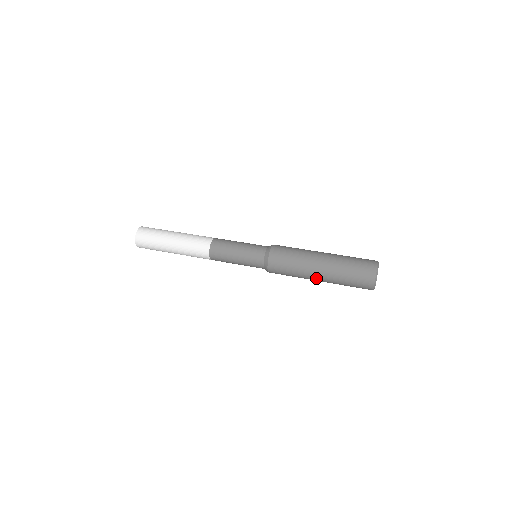
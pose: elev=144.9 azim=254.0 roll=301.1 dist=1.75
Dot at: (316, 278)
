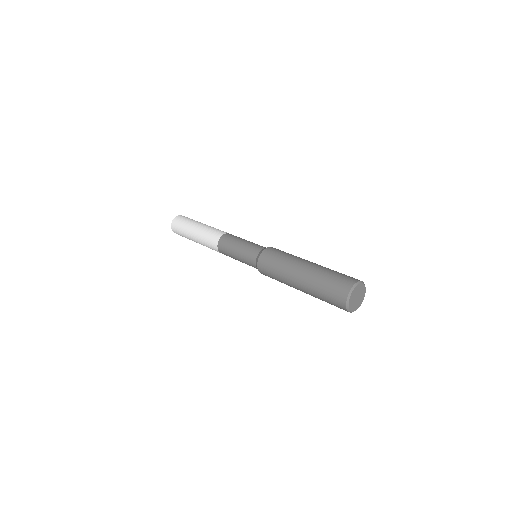
Dot at: occluded
